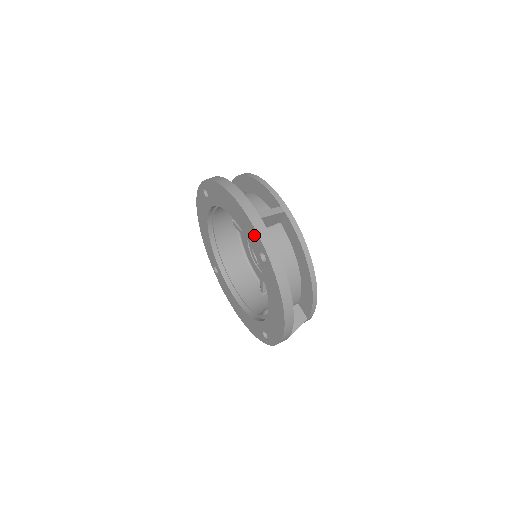
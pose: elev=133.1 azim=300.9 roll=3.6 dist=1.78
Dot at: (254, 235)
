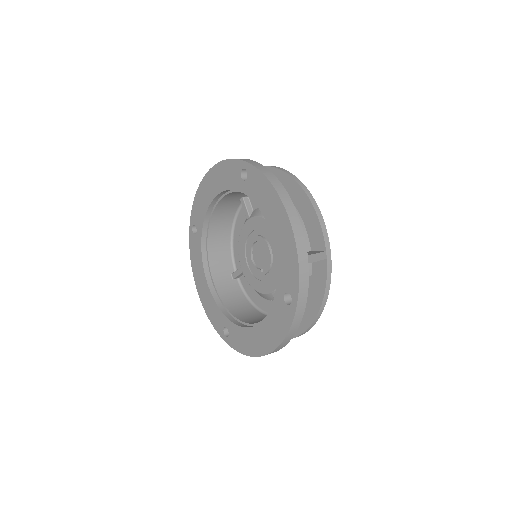
Dot at: (231, 168)
